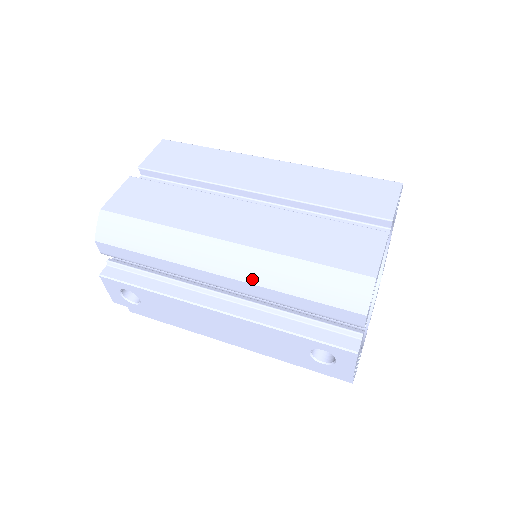
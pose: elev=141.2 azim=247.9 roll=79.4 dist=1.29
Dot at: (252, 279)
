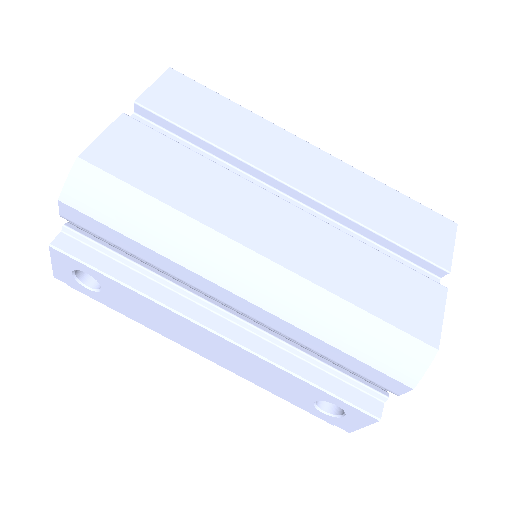
Dot at: (284, 313)
